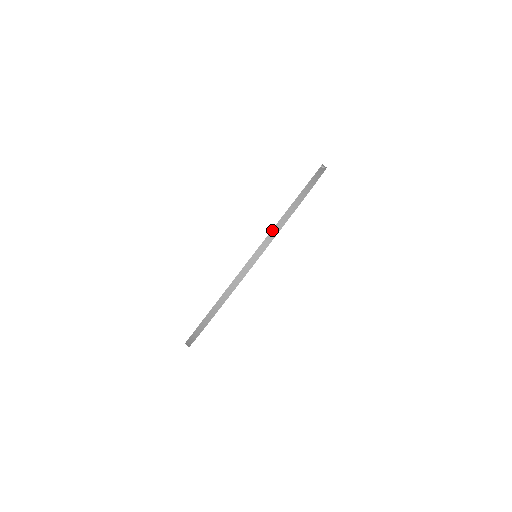
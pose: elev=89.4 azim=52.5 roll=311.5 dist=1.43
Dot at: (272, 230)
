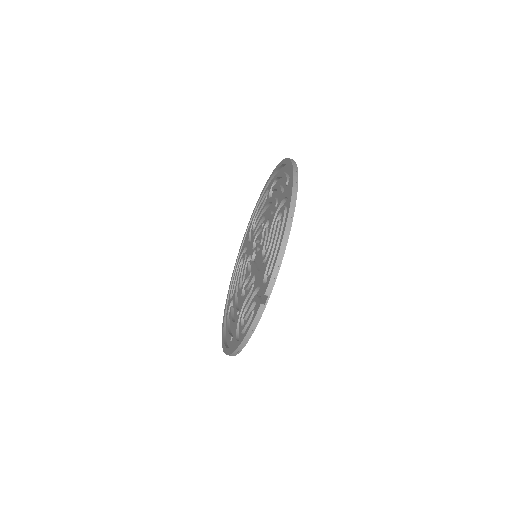
Dot at: occluded
